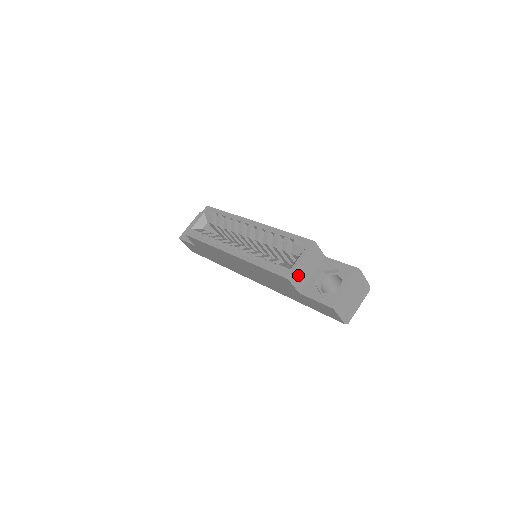
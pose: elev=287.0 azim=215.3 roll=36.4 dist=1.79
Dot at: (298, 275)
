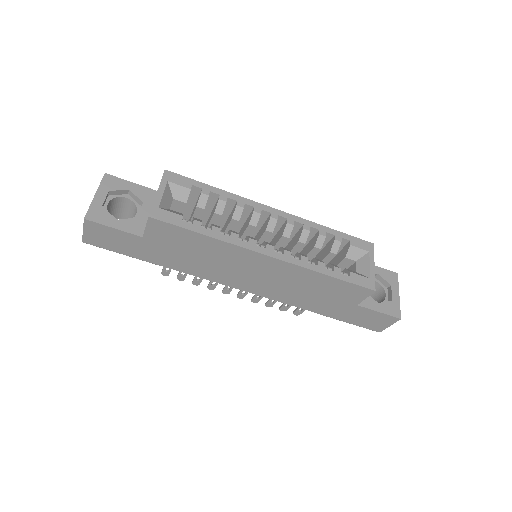
Dot at: occluded
